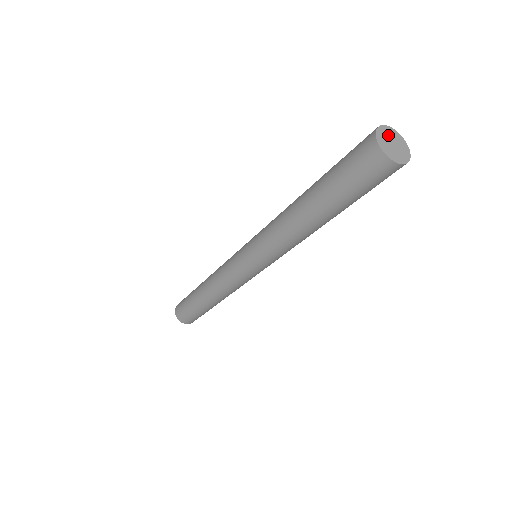
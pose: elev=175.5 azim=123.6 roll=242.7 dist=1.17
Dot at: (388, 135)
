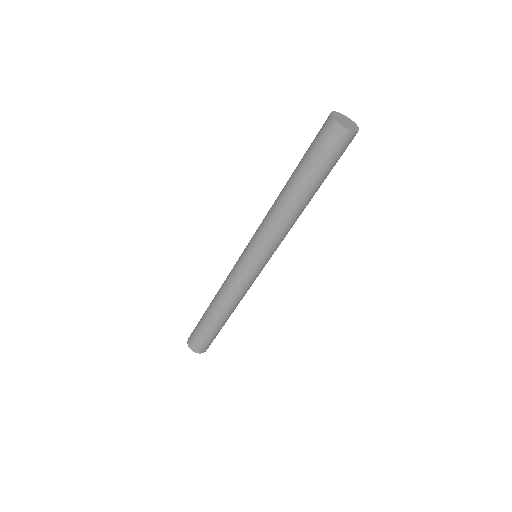
Dot at: (338, 117)
